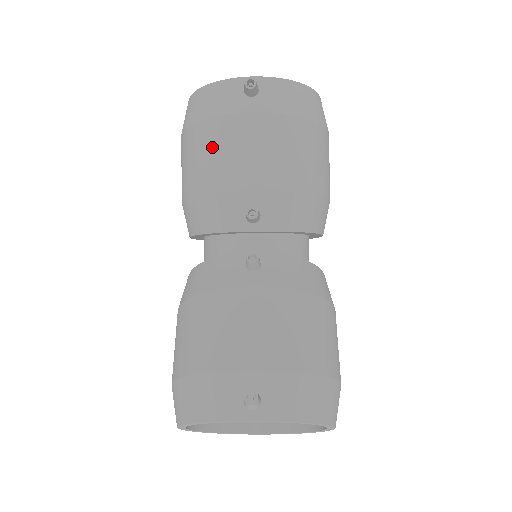
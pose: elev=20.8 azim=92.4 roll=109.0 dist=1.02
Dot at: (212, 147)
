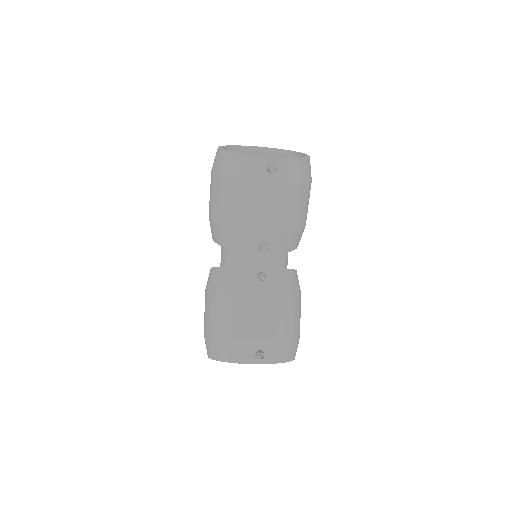
Dot at: (242, 201)
